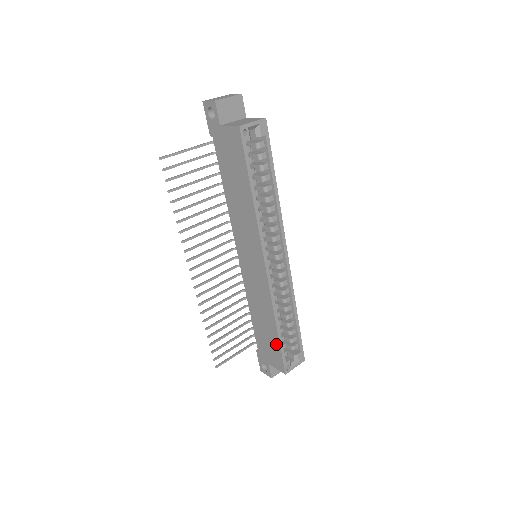
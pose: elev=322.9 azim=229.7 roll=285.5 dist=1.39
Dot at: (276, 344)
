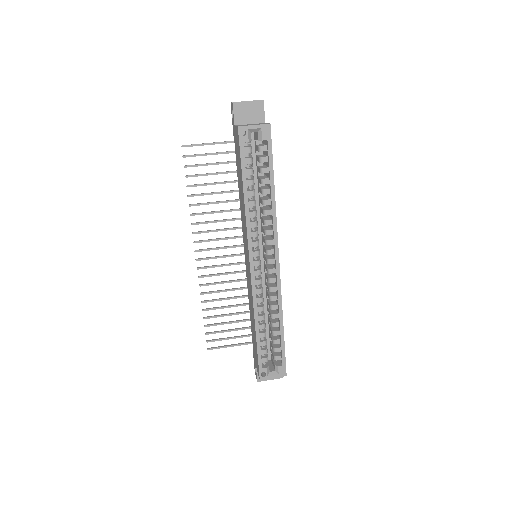
Dot at: (256, 346)
